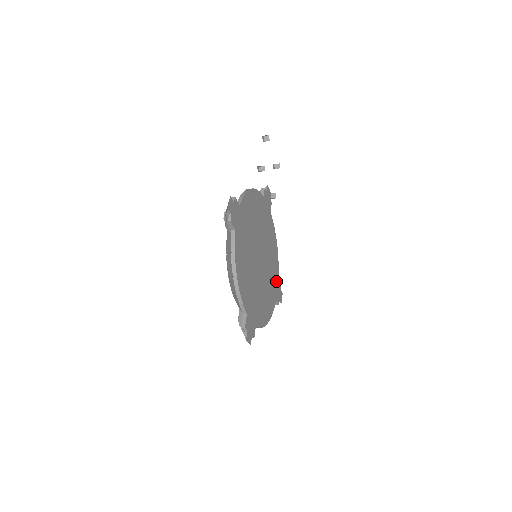
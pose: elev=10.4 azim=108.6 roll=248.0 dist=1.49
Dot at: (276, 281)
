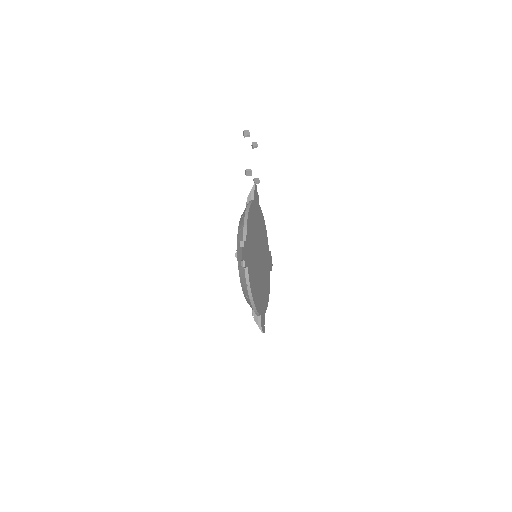
Dot at: (268, 255)
